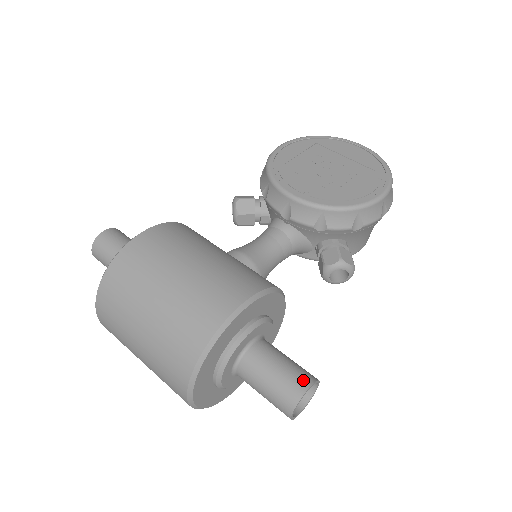
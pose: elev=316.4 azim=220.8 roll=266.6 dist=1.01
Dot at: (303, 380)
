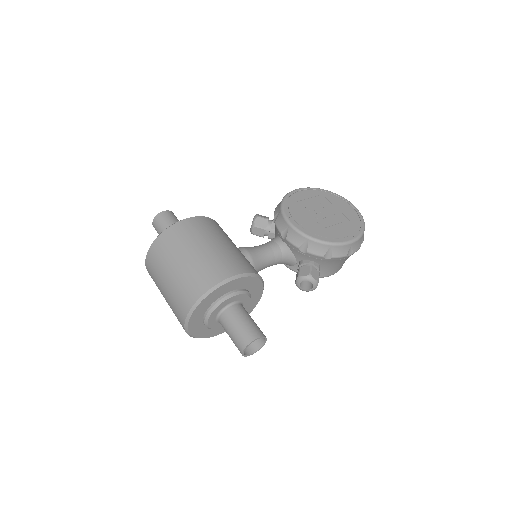
Dot at: (256, 333)
